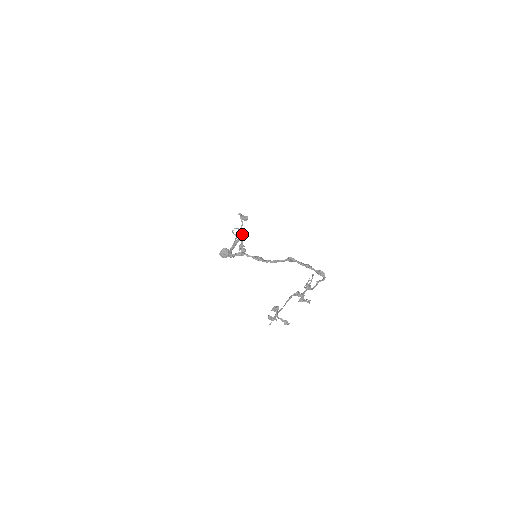
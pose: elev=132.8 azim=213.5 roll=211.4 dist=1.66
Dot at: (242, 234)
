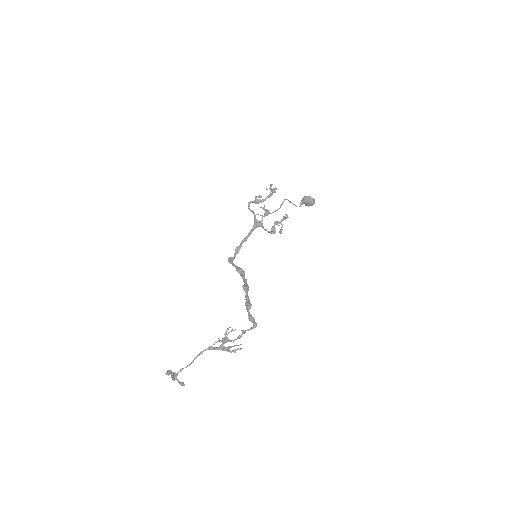
Dot at: (257, 221)
